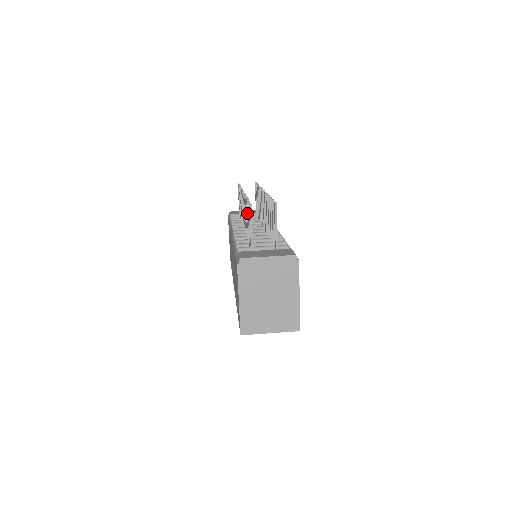
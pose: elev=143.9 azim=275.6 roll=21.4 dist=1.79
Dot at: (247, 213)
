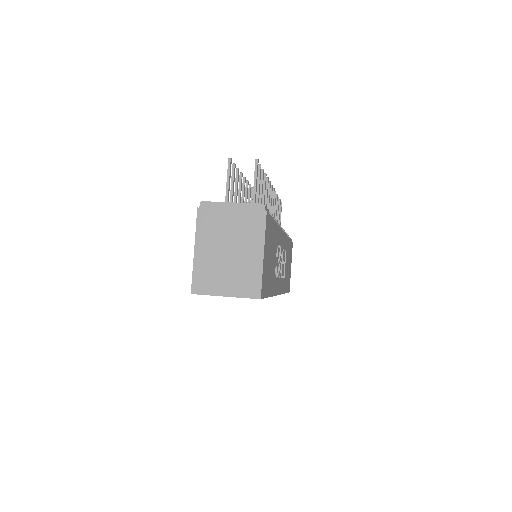
Dot at: (235, 183)
